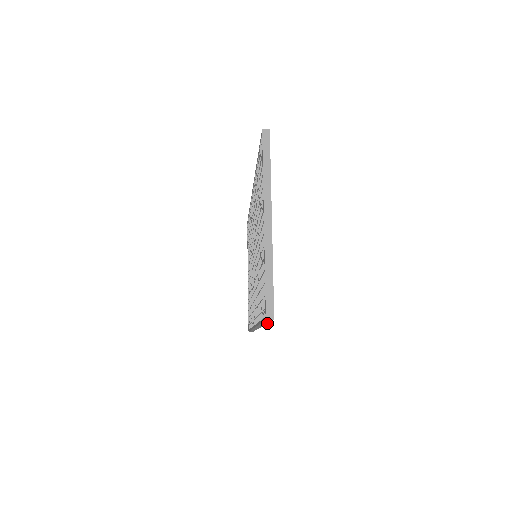
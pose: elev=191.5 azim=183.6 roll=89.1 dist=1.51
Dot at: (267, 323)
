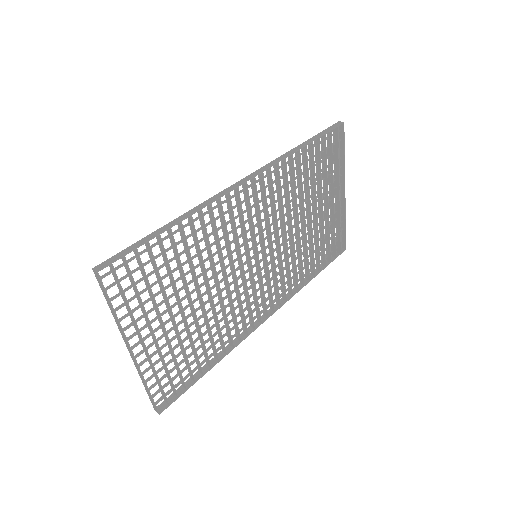
Dot at: (205, 373)
